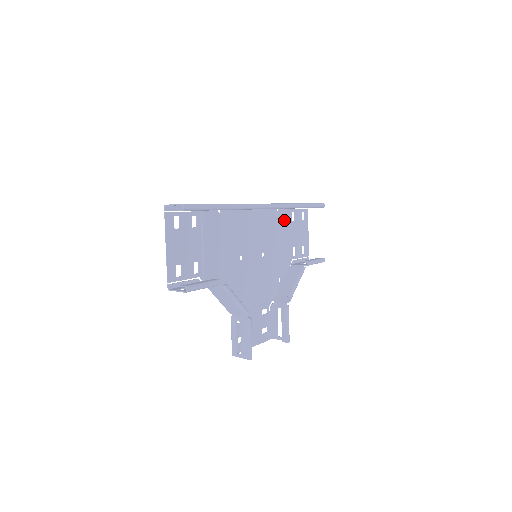
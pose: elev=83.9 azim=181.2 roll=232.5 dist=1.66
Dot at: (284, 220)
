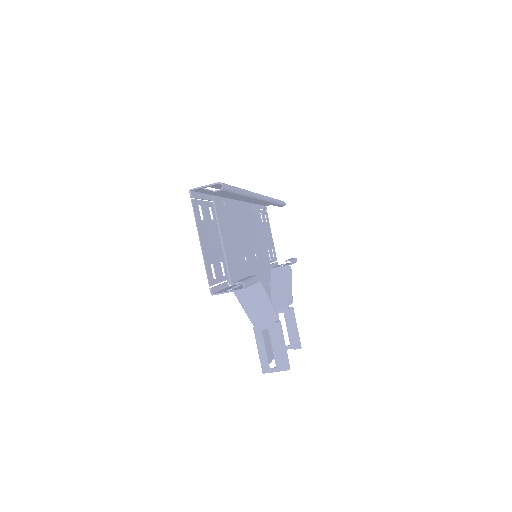
Dot at: (258, 220)
